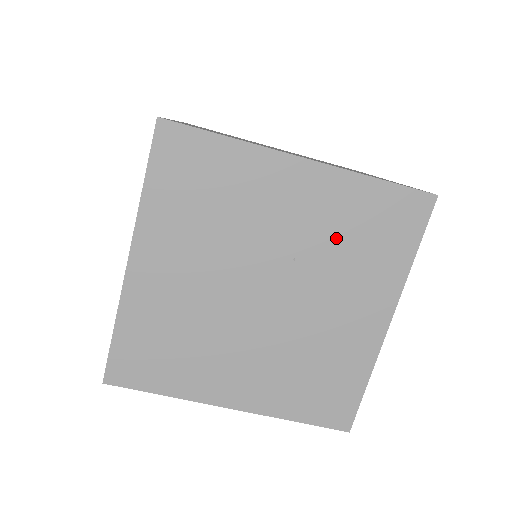
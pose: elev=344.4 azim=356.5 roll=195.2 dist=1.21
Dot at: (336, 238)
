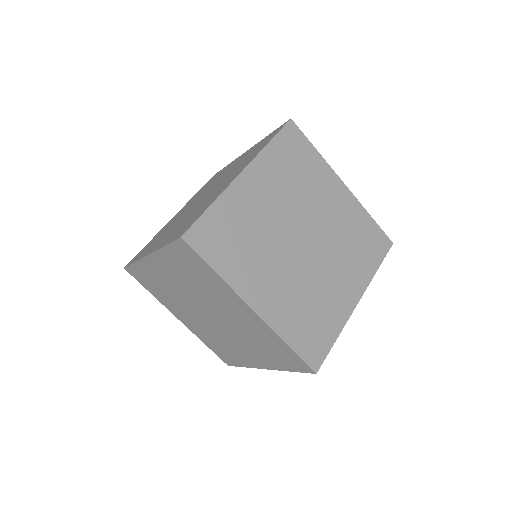
Dot at: (254, 336)
